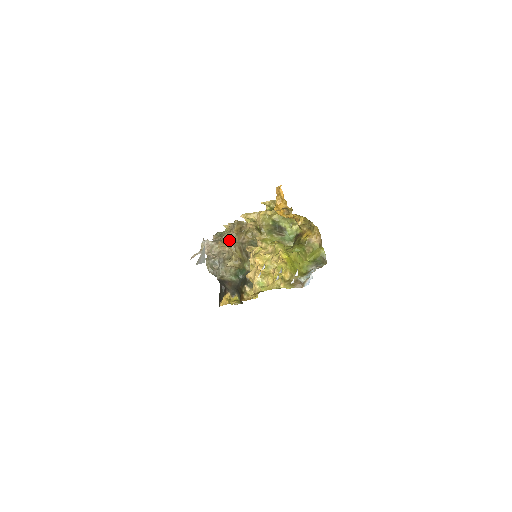
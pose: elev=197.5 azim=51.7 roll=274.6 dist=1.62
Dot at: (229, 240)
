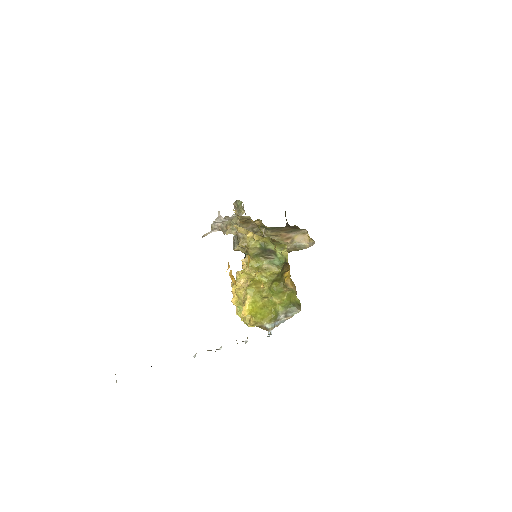
Dot at: (238, 226)
